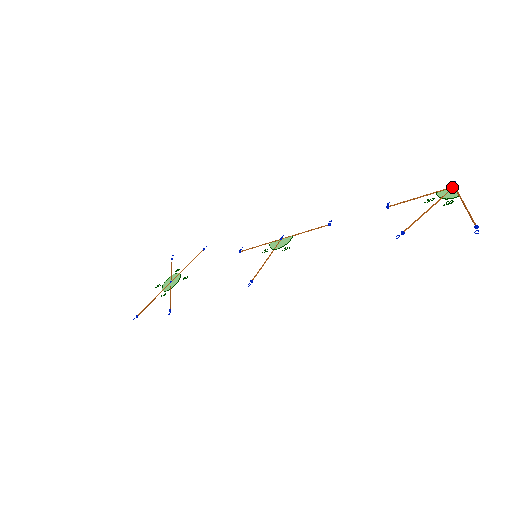
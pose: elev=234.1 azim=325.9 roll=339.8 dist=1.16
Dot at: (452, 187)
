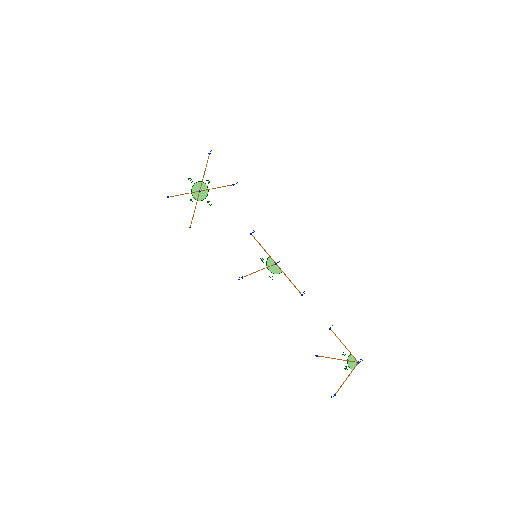
Dot at: (357, 362)
